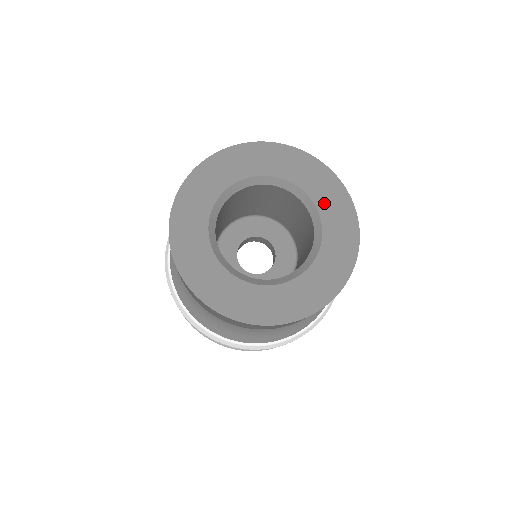
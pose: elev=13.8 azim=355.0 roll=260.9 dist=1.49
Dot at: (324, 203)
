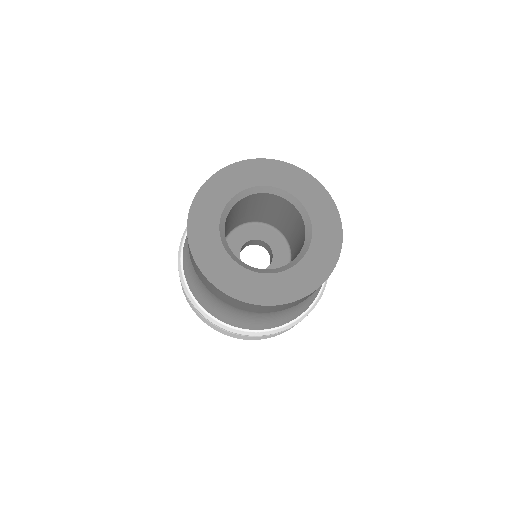
Dot at: (316, 252)
